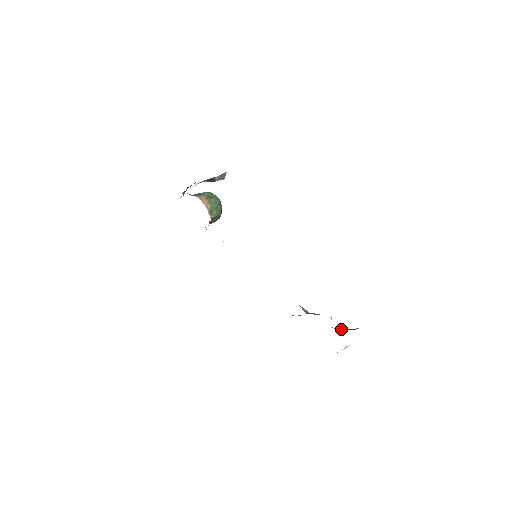
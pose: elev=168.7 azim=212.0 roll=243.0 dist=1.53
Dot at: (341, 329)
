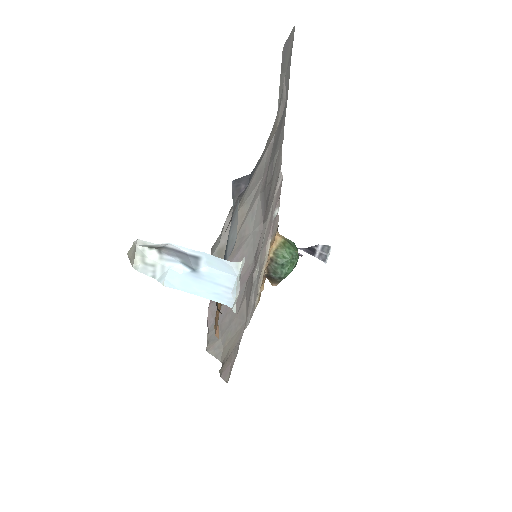
Dot at: occluded
